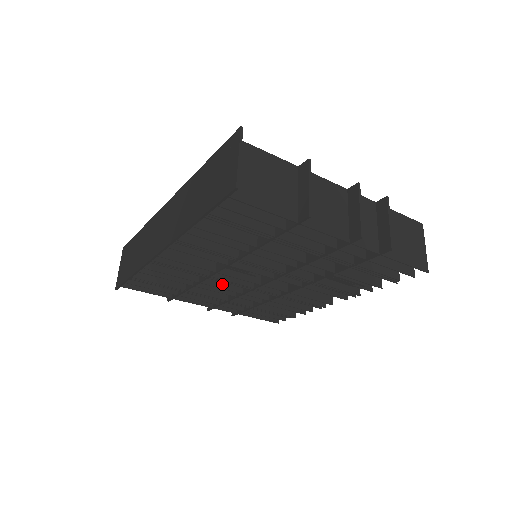
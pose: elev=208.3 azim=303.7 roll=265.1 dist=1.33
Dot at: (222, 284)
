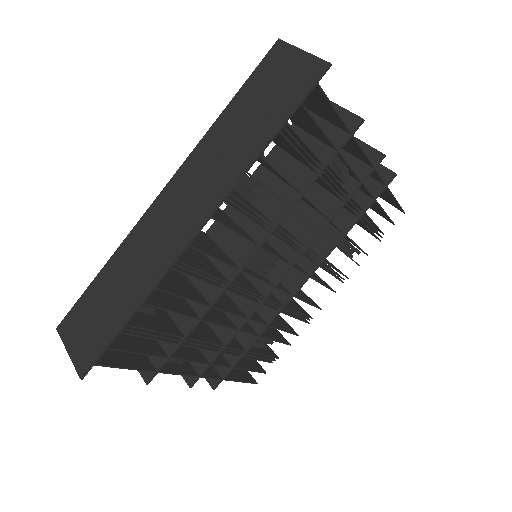
Dot at: (227, 309)
